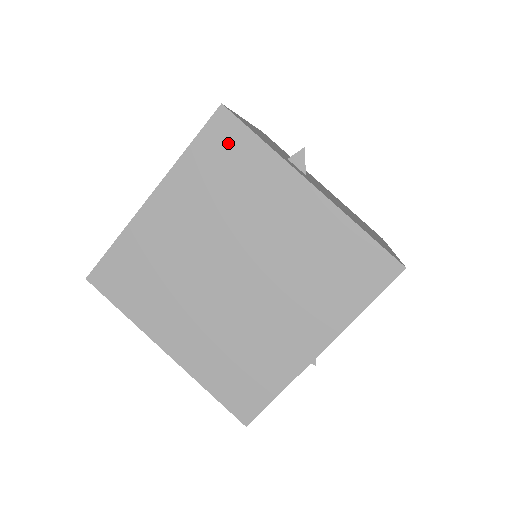
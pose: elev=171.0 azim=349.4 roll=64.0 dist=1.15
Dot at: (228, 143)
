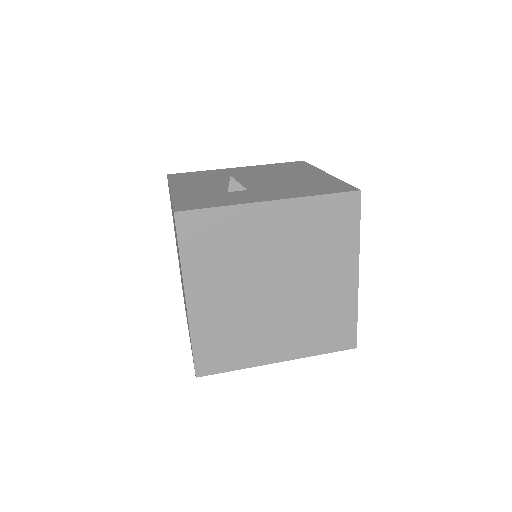
Dot at: (200, 228)
